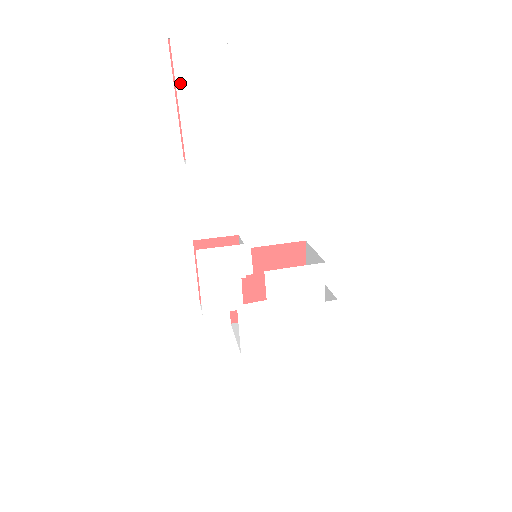
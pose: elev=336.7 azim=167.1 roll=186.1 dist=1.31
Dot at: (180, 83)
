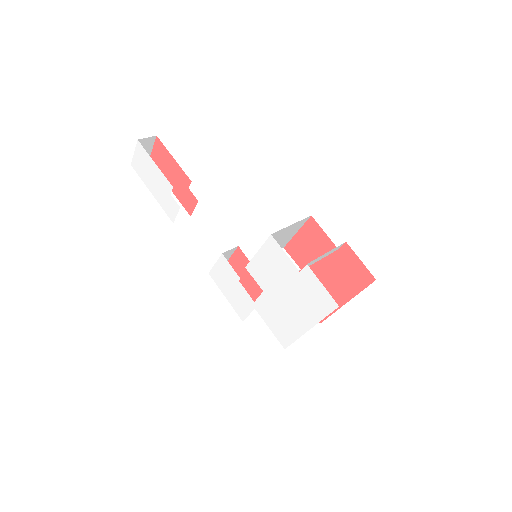
Dot at: (145, 182)
